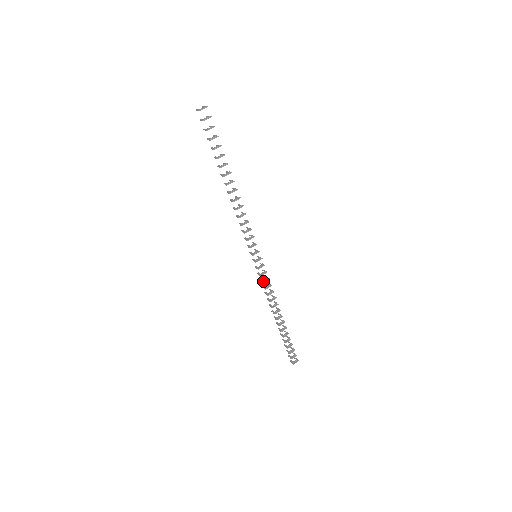
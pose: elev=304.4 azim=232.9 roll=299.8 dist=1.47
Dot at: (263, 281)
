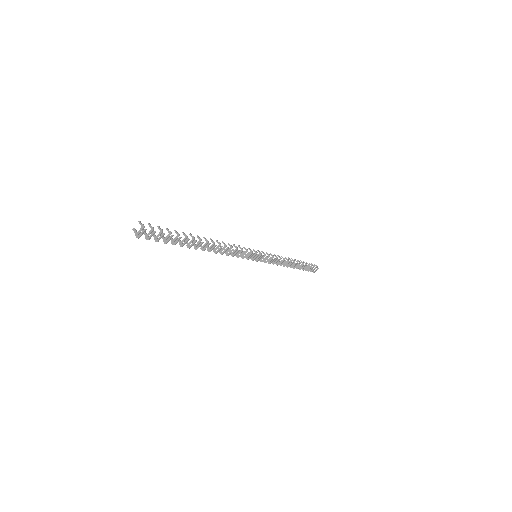
Dot at: (269, 262)
